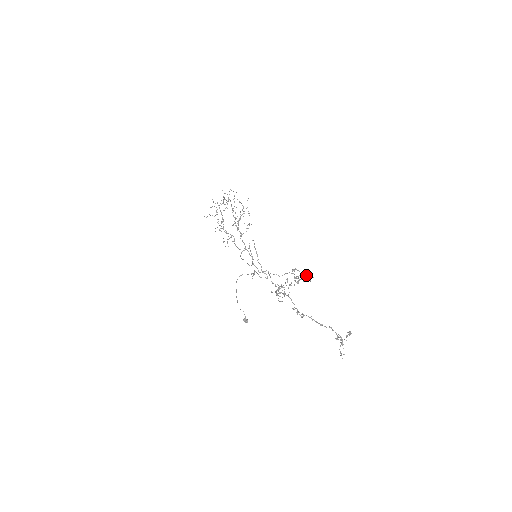
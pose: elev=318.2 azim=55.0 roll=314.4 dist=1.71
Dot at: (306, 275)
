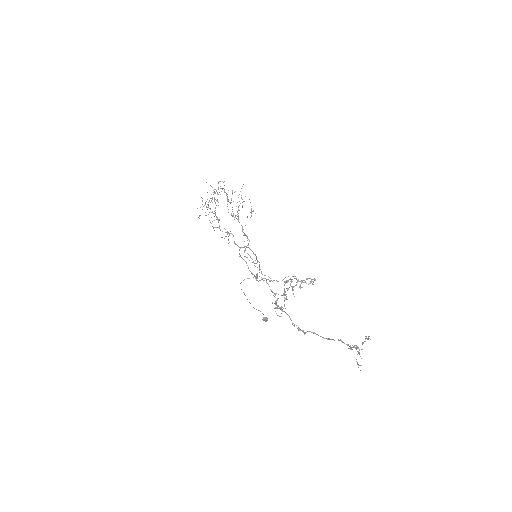
Dot at: (306, 279)
